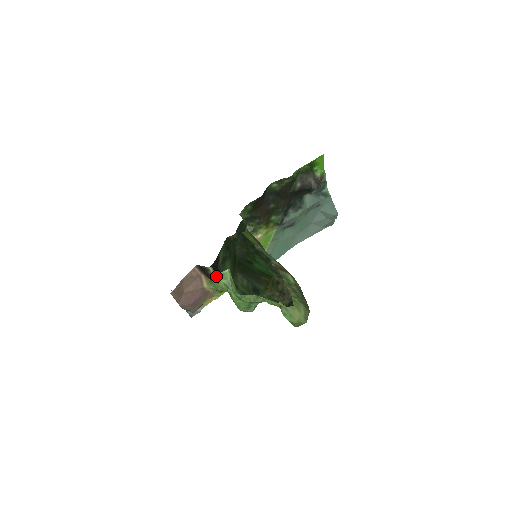
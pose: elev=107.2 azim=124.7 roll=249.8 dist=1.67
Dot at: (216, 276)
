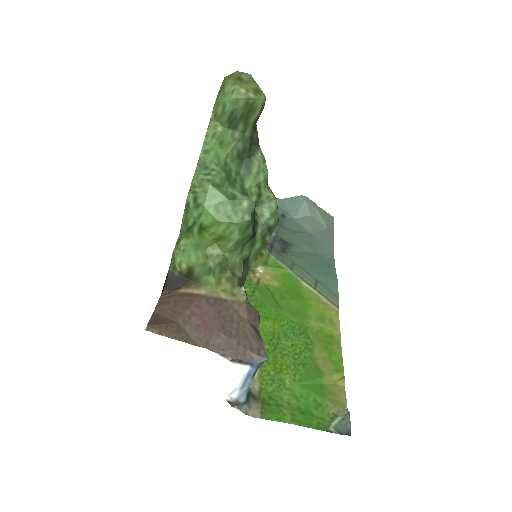
Dot at: (174, 252)
